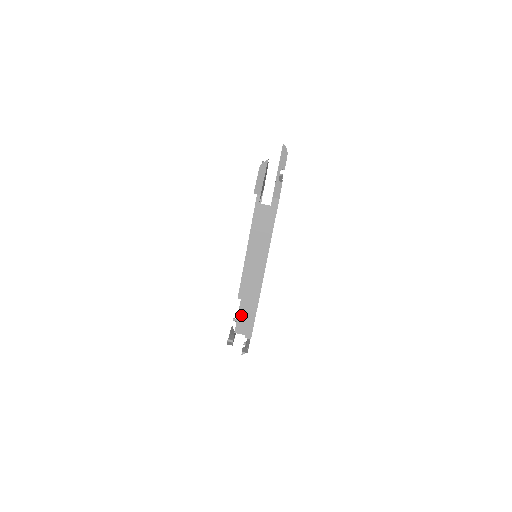
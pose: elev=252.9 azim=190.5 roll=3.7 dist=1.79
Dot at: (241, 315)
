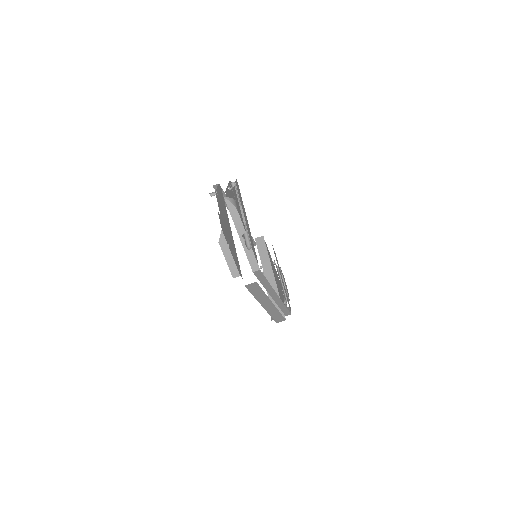
Dot at: (275, 318)
